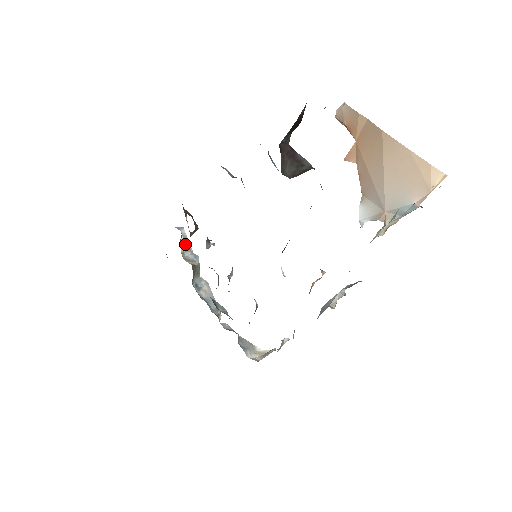
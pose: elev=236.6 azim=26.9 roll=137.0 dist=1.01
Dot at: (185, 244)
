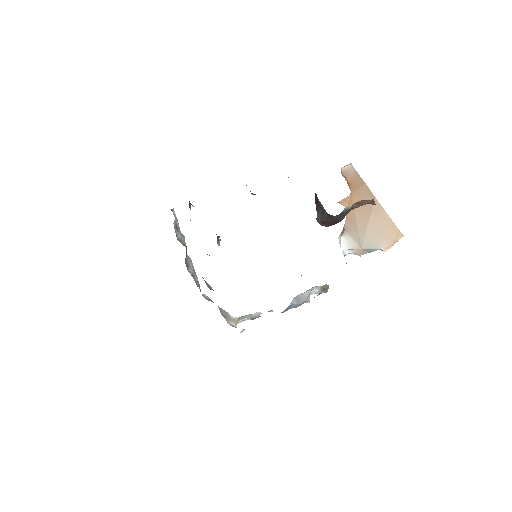
Dot at: (176, 225)
